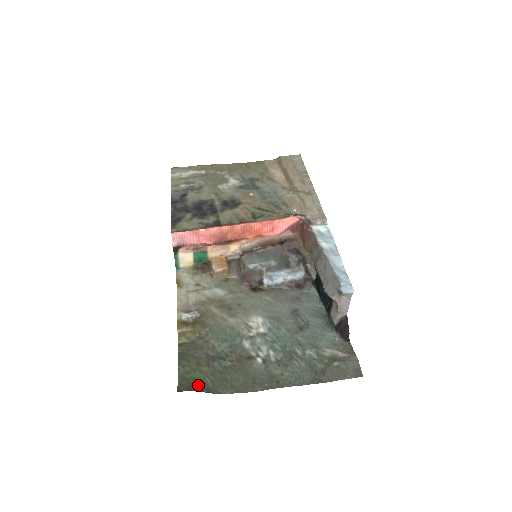
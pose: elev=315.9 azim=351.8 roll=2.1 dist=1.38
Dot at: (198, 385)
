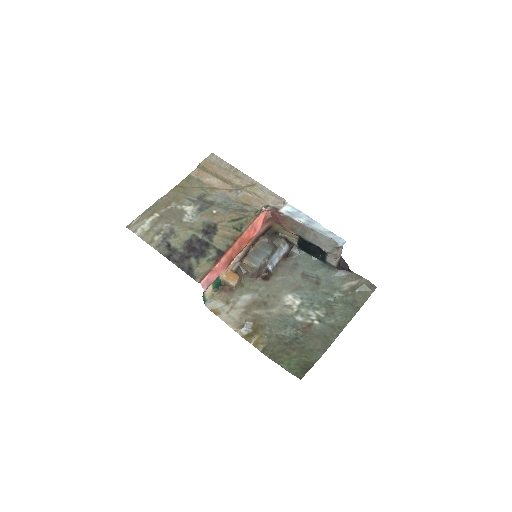
Dot at: (304, 366)
